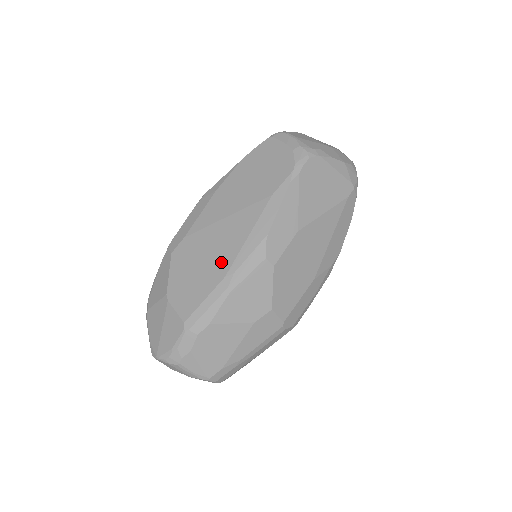
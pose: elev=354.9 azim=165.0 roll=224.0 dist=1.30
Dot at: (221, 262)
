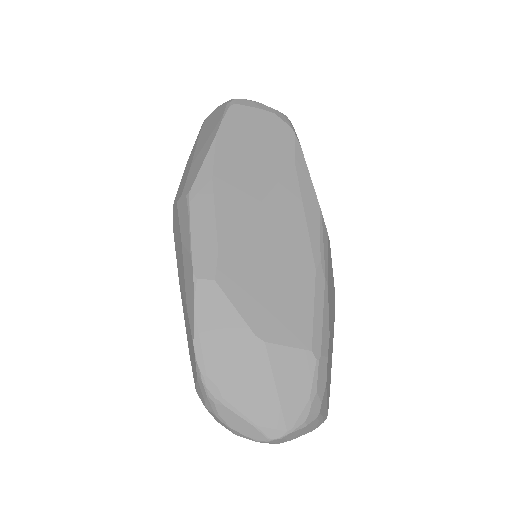
Dot at: (297, 256)
